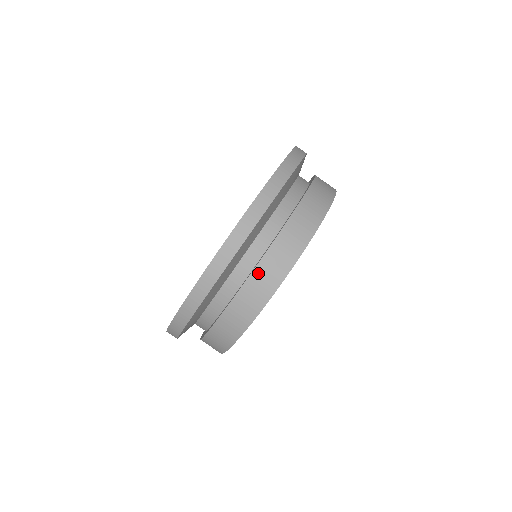
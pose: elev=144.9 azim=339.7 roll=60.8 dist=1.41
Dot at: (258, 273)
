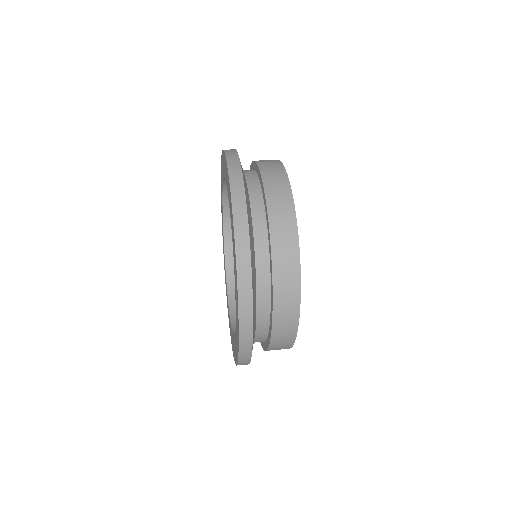
Dot at: (278, 297)
